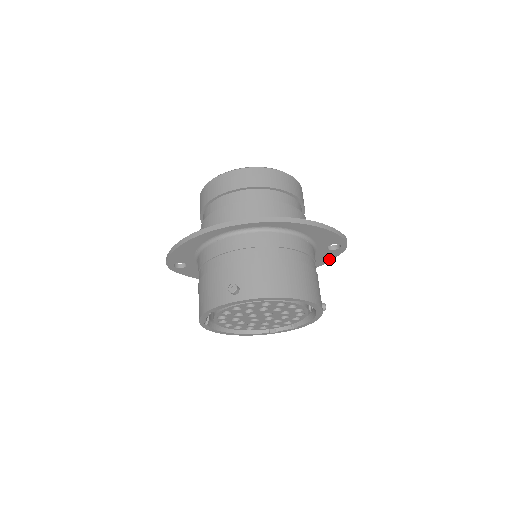
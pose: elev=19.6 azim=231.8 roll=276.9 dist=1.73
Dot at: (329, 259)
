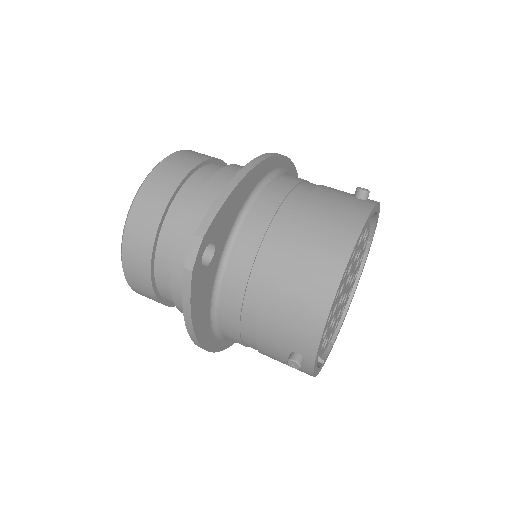
Dot at: occluded
